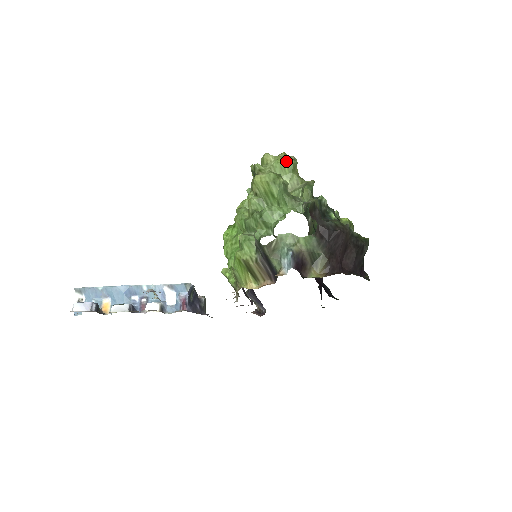
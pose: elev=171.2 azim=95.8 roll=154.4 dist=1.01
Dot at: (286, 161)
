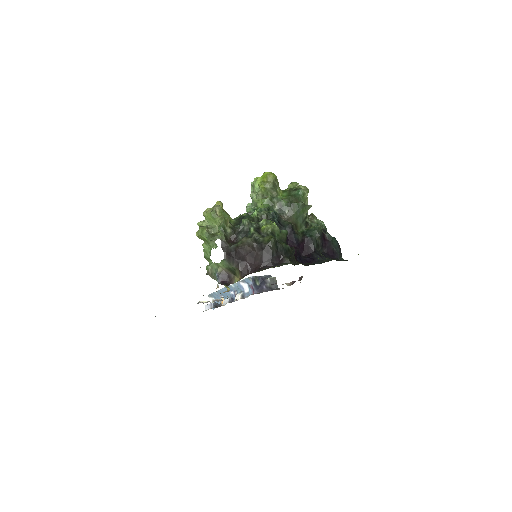
Dot at: (209, 214)
